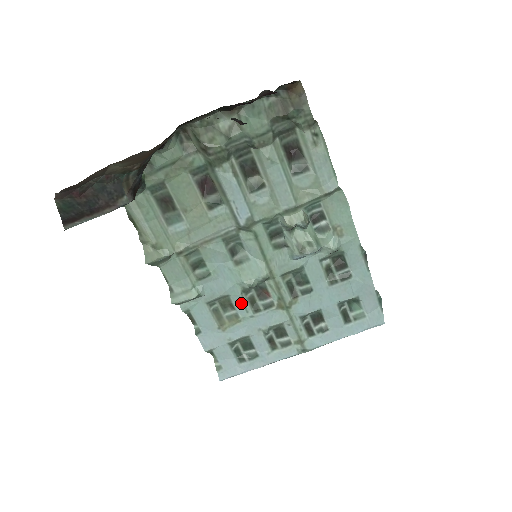
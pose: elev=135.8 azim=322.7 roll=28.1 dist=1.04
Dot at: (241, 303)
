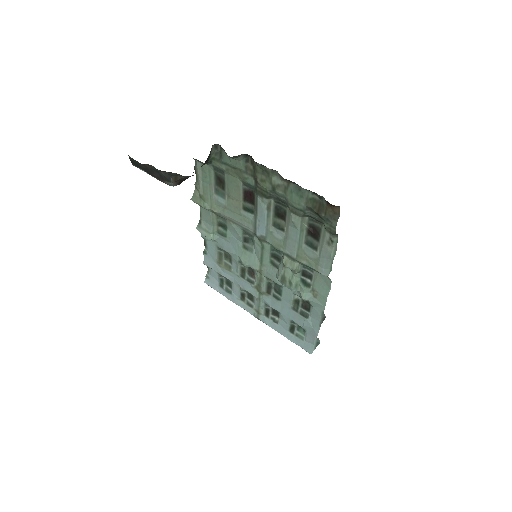
Dot at: (236, 265)
